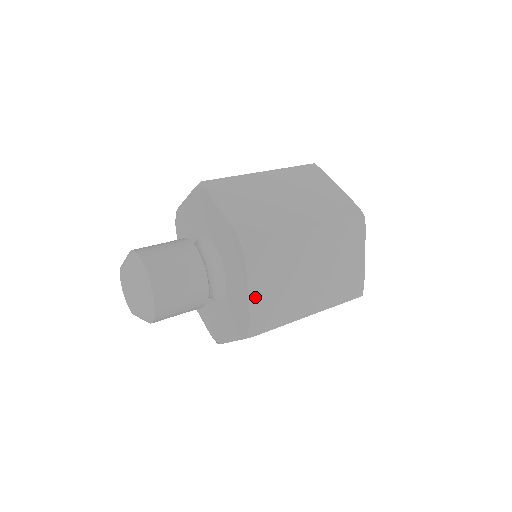
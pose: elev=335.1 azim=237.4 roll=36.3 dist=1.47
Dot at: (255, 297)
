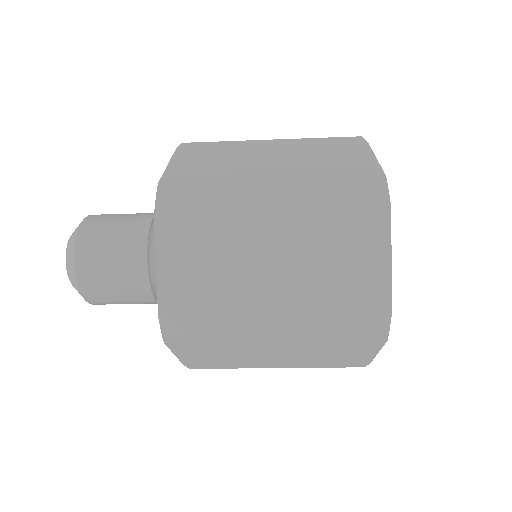
Dot at: (176, 168)
